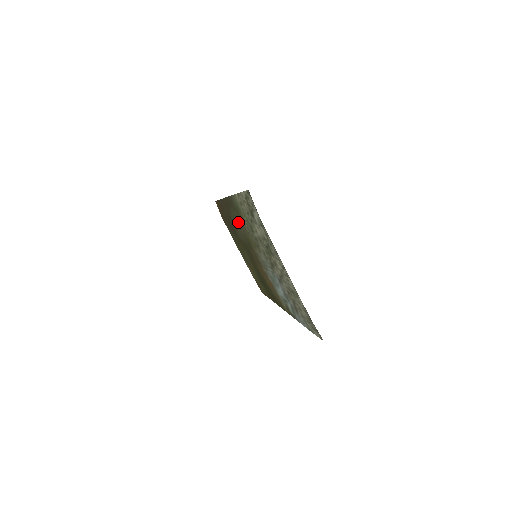
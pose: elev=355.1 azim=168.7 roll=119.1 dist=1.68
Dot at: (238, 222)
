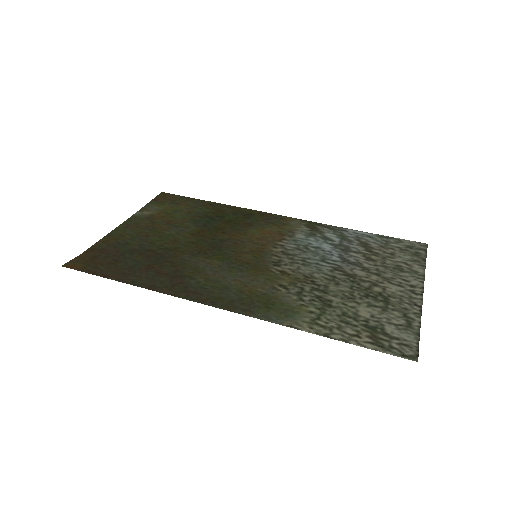
Dot at: (235, 286)
